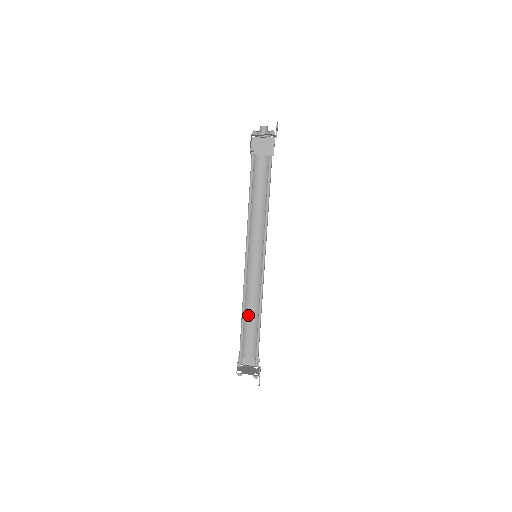
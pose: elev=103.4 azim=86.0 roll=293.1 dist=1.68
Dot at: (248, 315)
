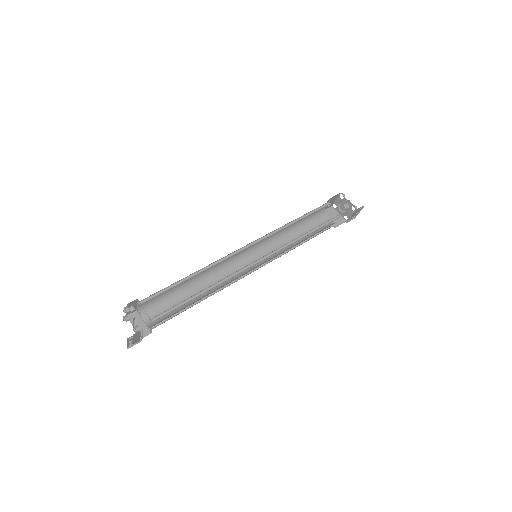
Dot at: (191, 290)
